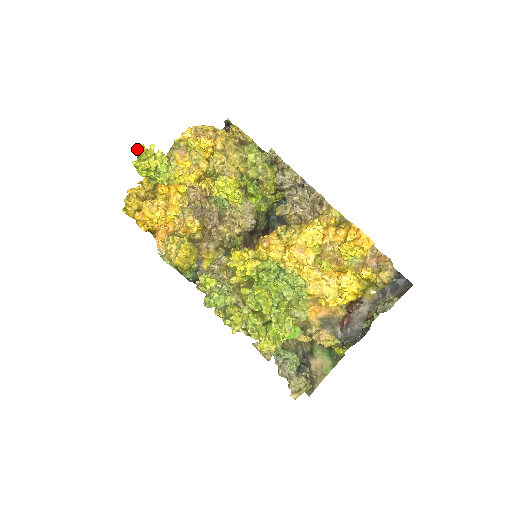
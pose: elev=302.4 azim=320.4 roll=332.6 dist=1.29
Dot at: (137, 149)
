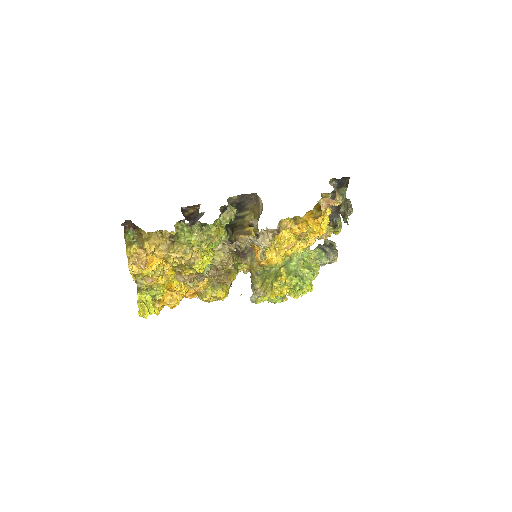
Dot at: occluded
